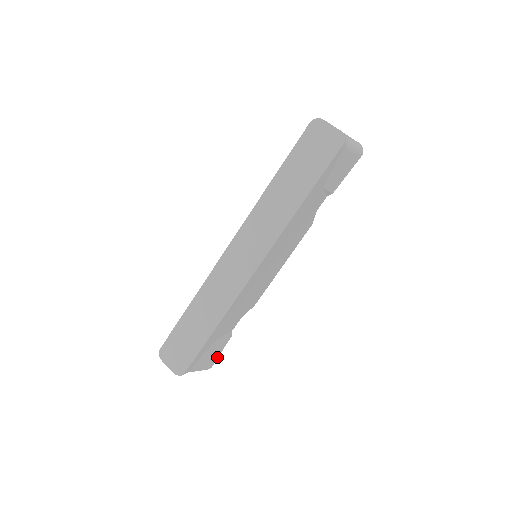
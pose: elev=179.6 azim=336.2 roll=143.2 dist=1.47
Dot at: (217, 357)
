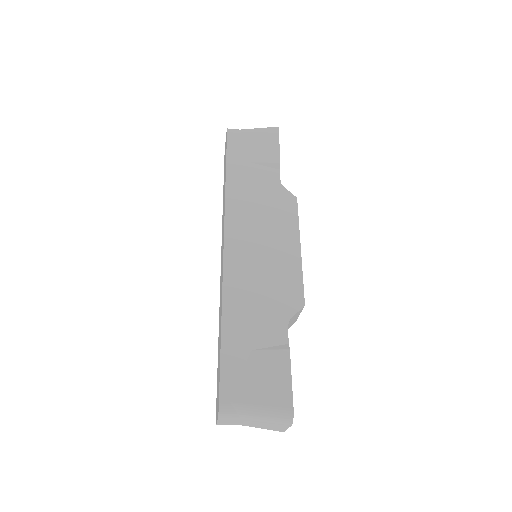
Dot at: (290, 389)
